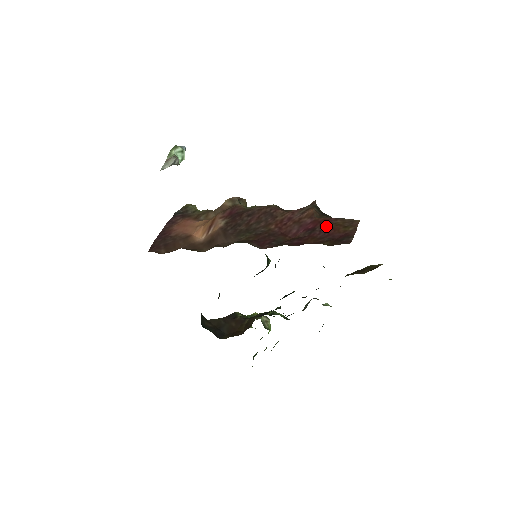
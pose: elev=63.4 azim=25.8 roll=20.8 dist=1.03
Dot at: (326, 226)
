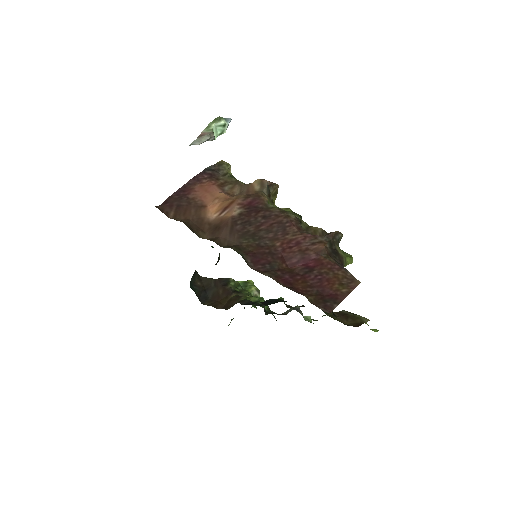
Dot at: (325, 273)
